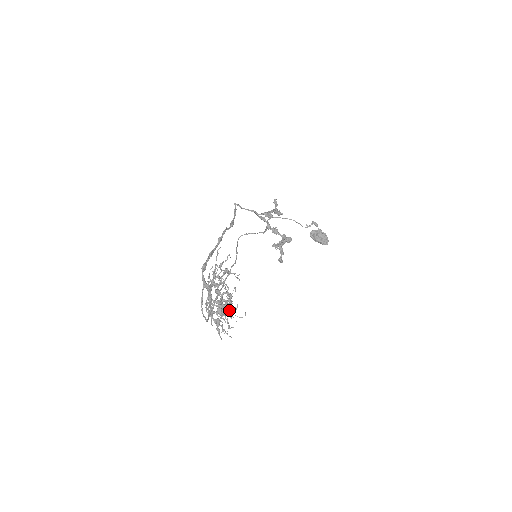
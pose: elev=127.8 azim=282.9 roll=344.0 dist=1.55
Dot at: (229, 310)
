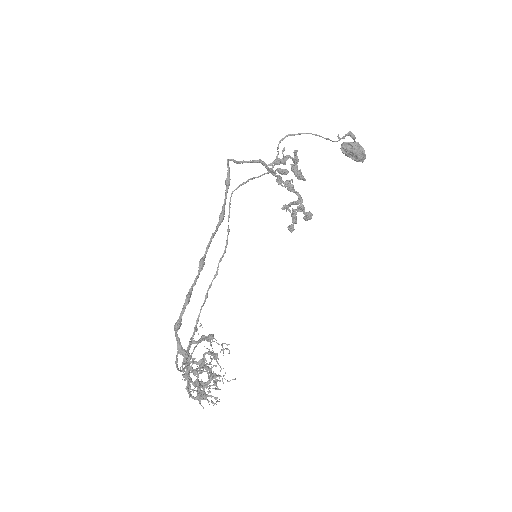
Dot at: occluded
